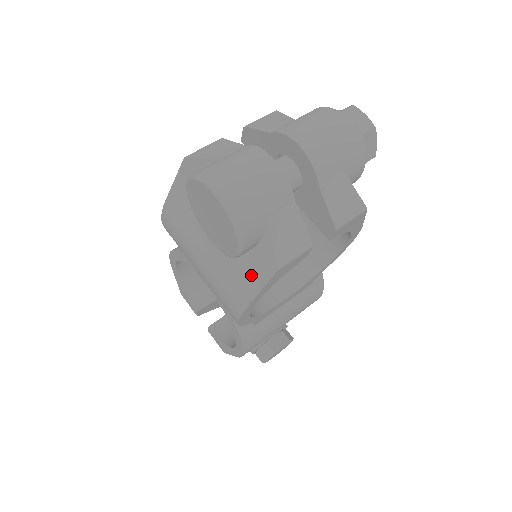
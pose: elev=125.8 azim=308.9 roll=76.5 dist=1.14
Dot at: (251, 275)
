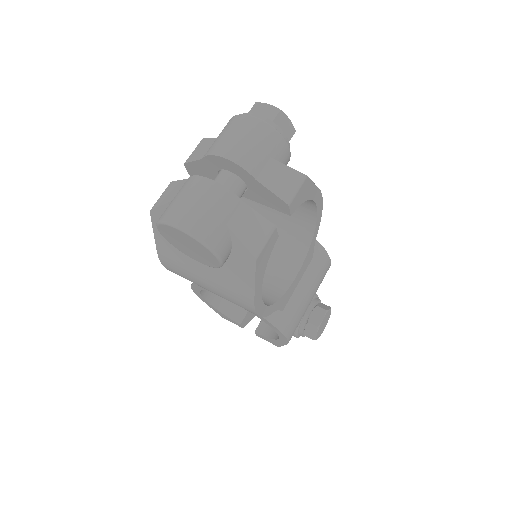
Dot at: (242, 273)
